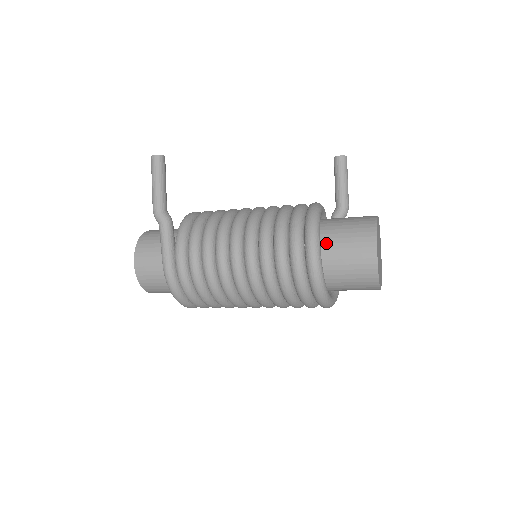
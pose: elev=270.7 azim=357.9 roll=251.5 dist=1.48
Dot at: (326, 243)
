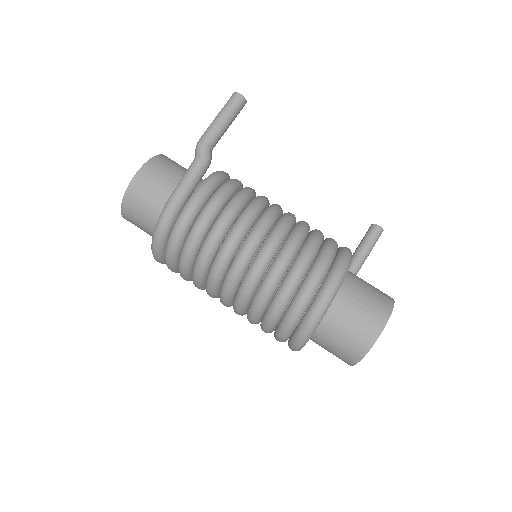
Dot at: (342, 290)
